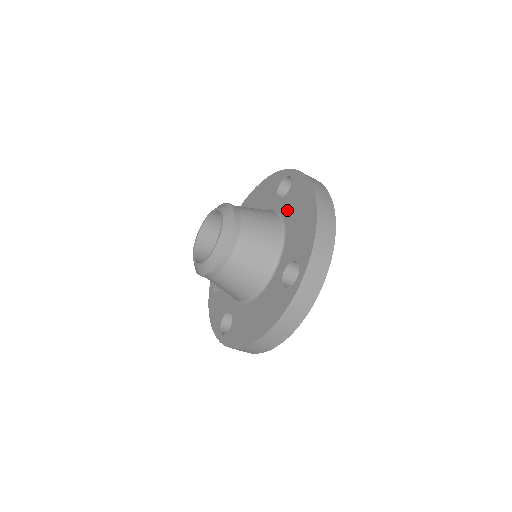
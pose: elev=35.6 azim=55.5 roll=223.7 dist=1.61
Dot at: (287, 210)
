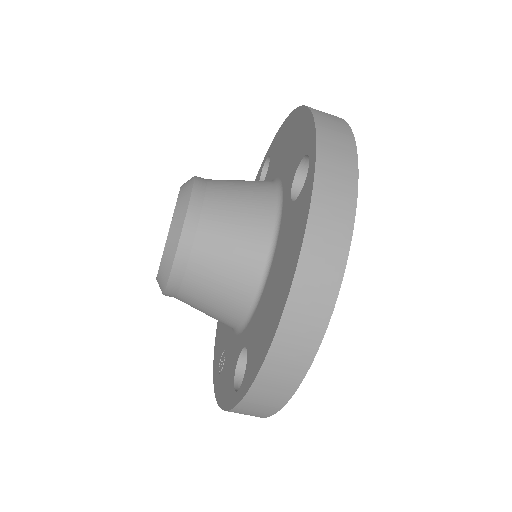
Dot at: (273, 169)
